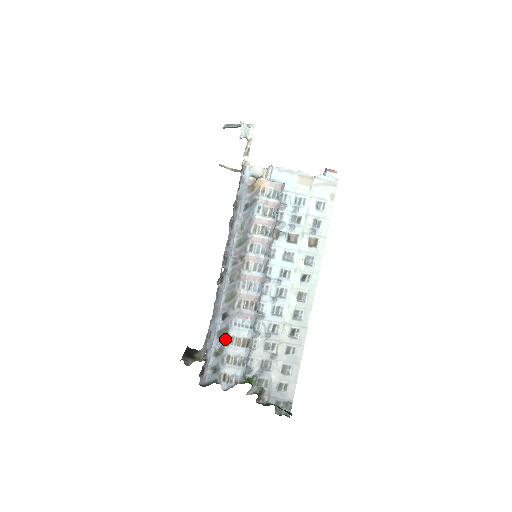
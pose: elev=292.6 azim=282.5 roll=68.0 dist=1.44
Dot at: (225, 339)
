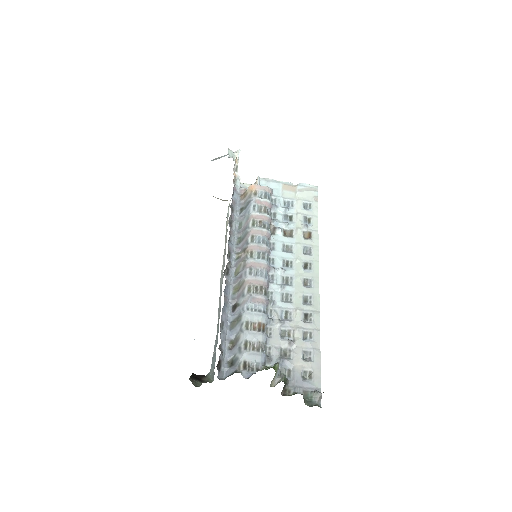
Dot at: (239, 327)
